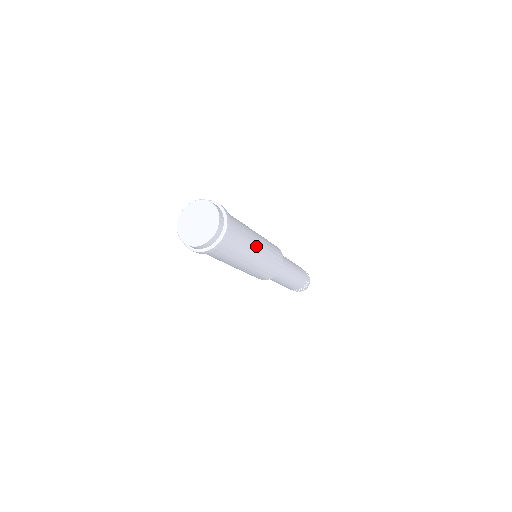
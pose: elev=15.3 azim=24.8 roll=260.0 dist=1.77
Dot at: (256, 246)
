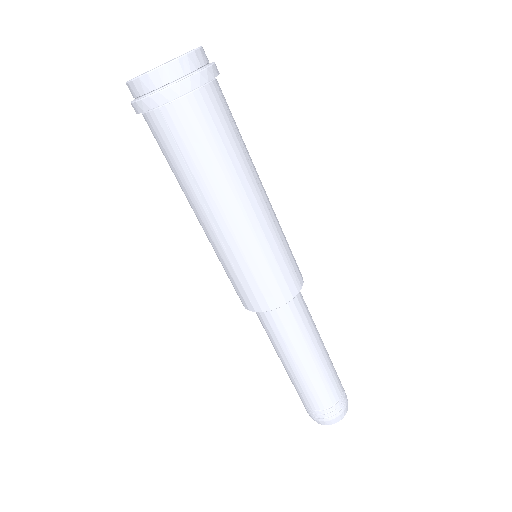
Dot at: occluded
